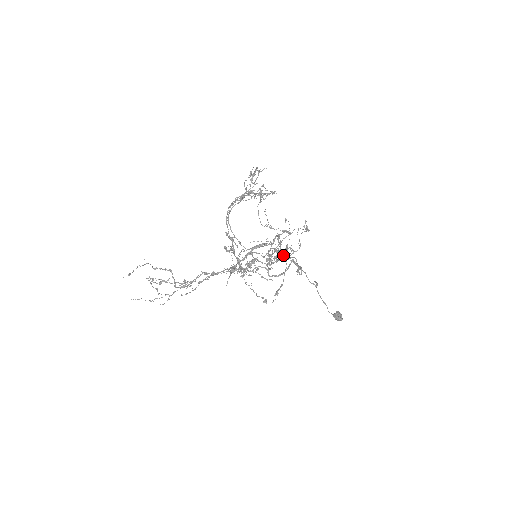
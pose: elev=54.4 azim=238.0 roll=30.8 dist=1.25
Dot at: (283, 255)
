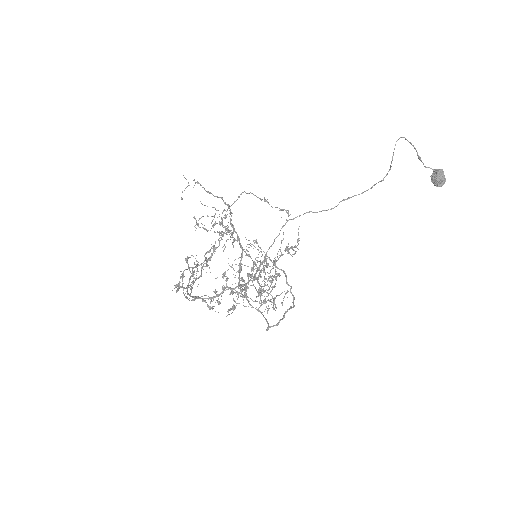
Dot at: (275, 277)
